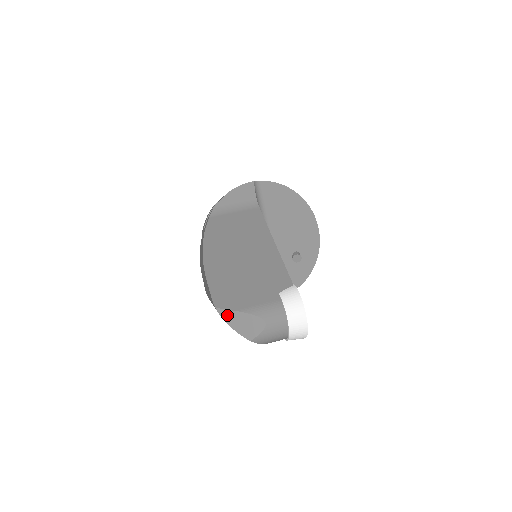
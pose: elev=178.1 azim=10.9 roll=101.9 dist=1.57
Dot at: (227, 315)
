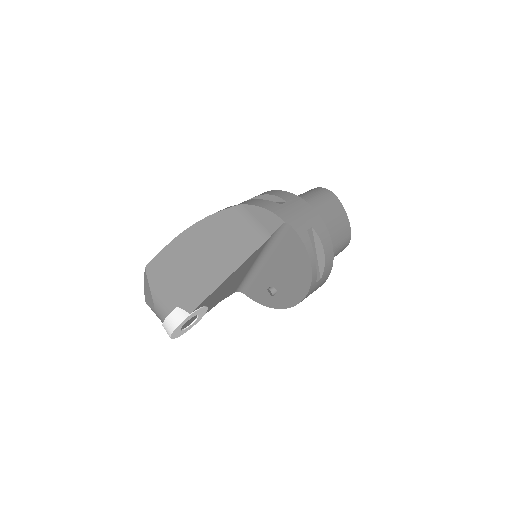
Dot at: (146, 278)
